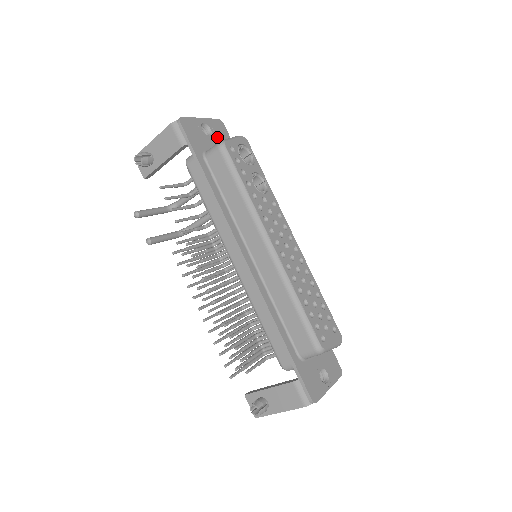
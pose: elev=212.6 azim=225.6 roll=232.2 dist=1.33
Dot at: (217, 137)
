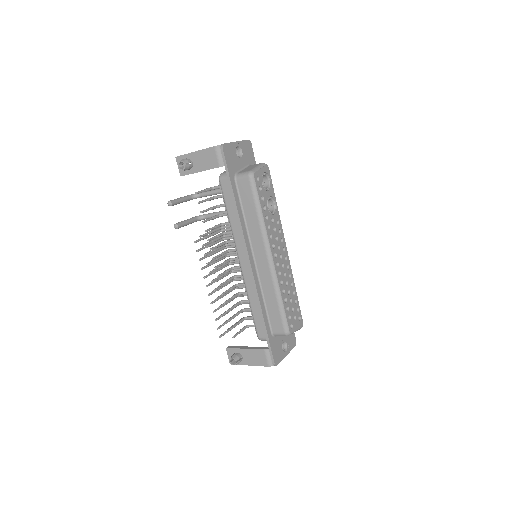
Dot at: (245, 158)
